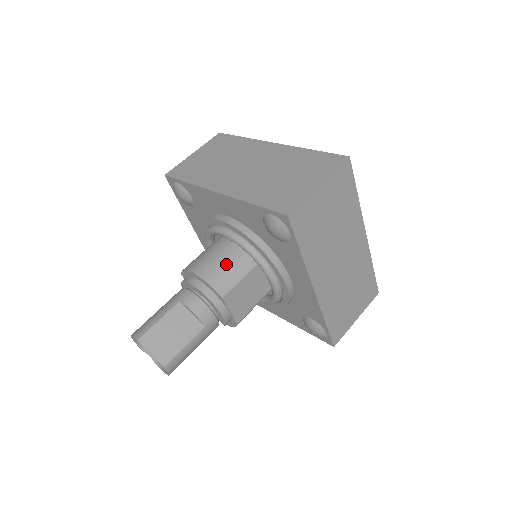
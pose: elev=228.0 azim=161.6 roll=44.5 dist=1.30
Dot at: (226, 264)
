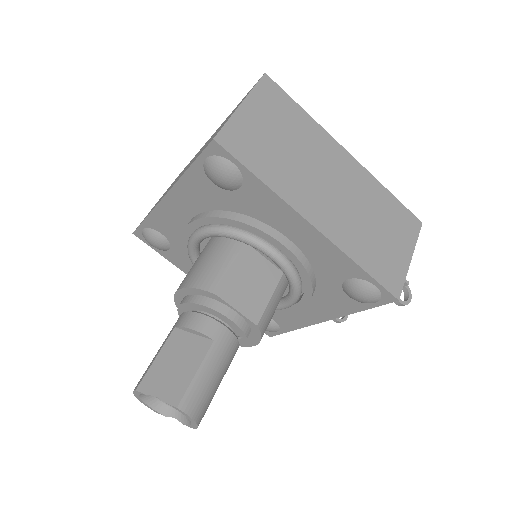
Dot at: (208, 261)
